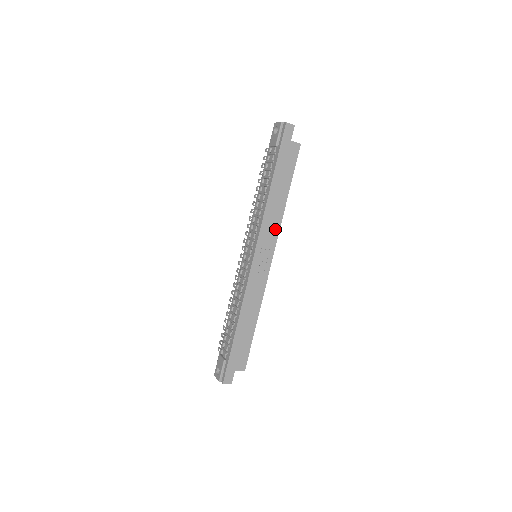
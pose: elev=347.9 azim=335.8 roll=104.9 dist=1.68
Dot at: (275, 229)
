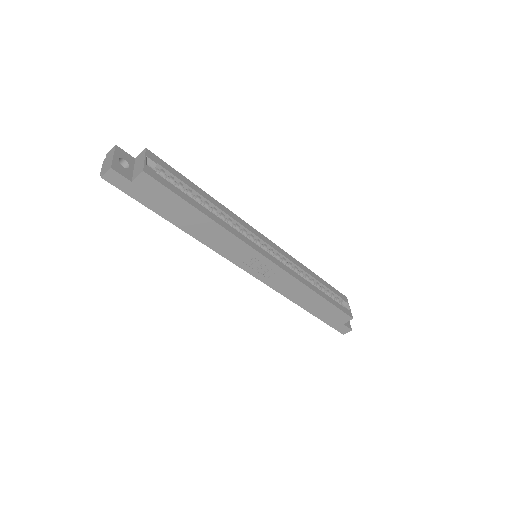
Dot at: (236, 243)
